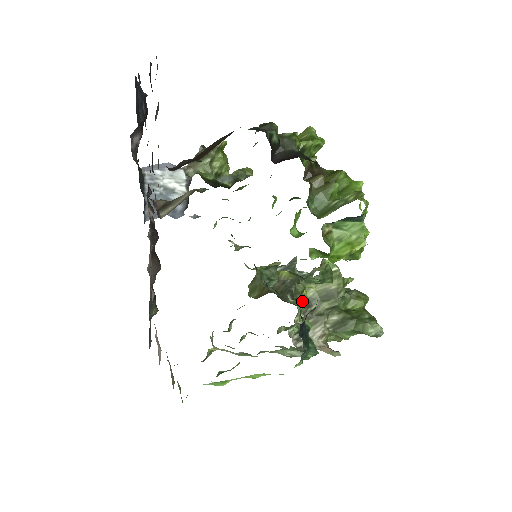
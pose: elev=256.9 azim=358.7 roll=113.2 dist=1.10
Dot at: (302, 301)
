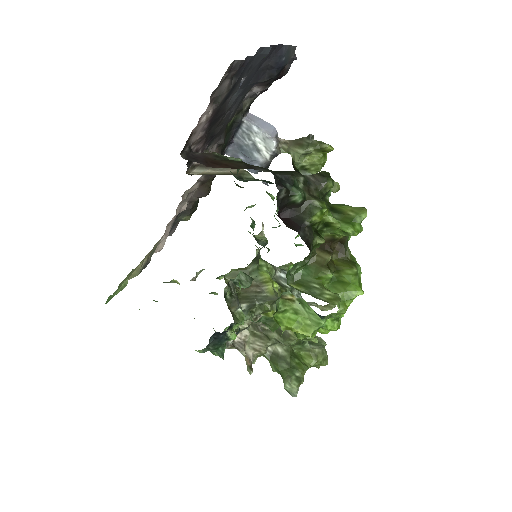
Dot at: occluded
